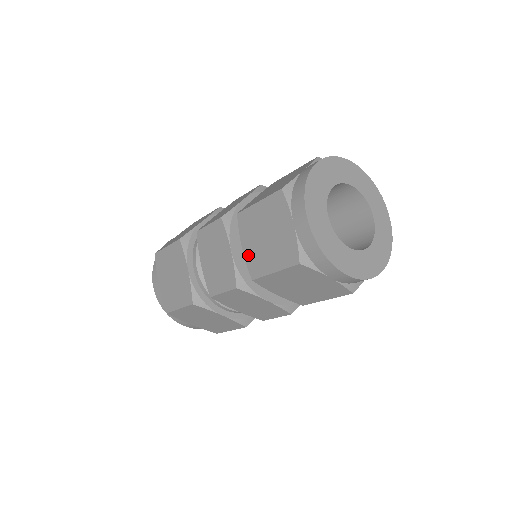
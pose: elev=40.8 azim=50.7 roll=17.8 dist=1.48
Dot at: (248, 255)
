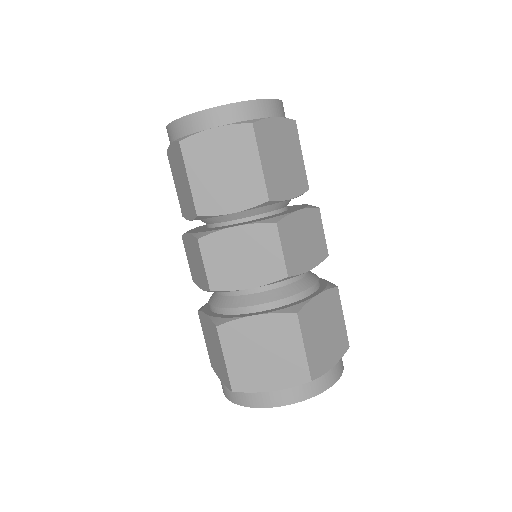
Dot at: (190, 214)
